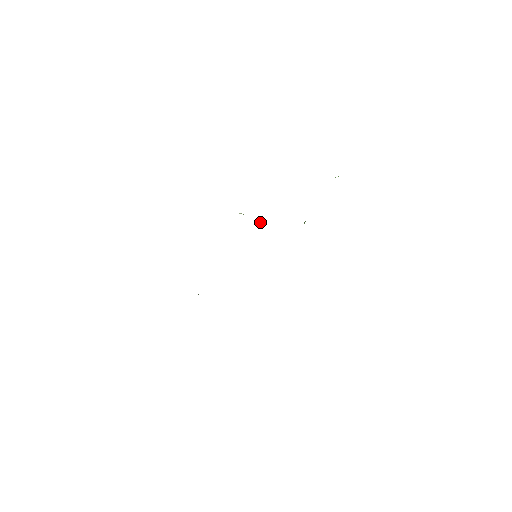
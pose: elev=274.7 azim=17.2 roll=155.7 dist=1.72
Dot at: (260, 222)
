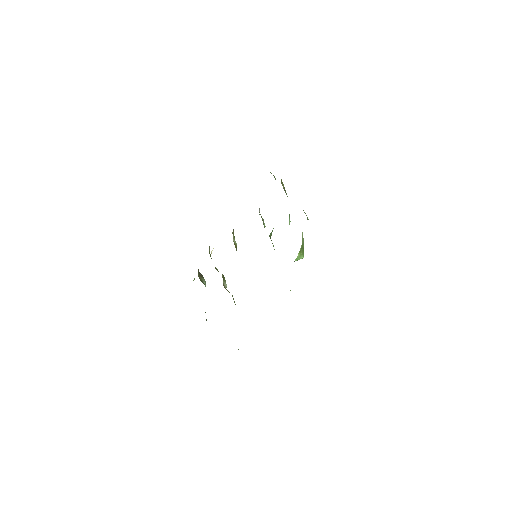
Dot at: occluded
